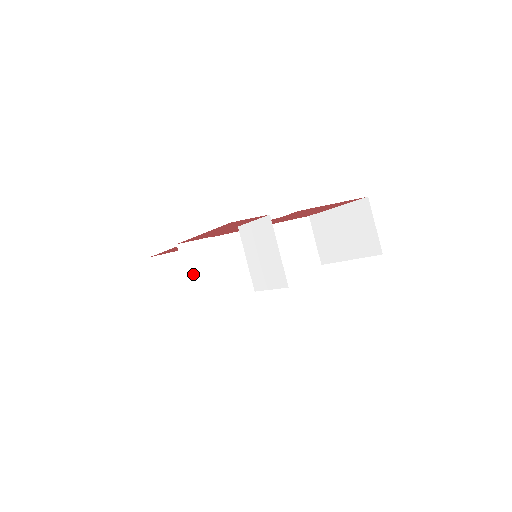
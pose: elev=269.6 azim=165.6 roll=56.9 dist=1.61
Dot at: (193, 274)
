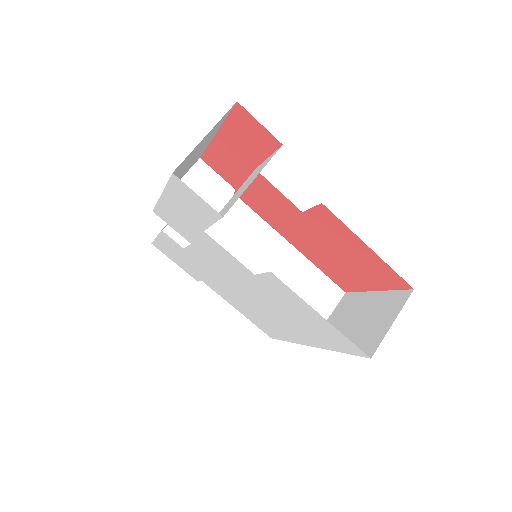
Dot at: occluded
